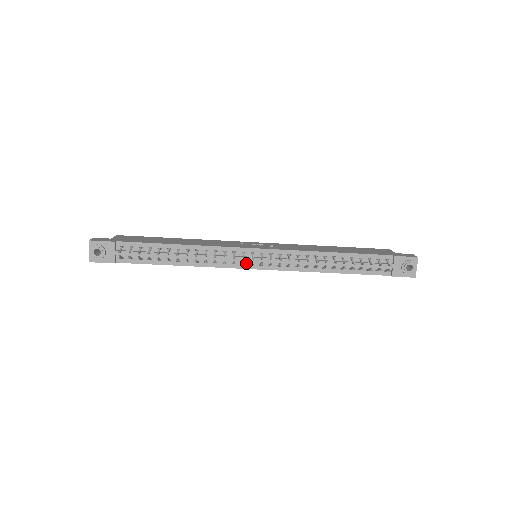
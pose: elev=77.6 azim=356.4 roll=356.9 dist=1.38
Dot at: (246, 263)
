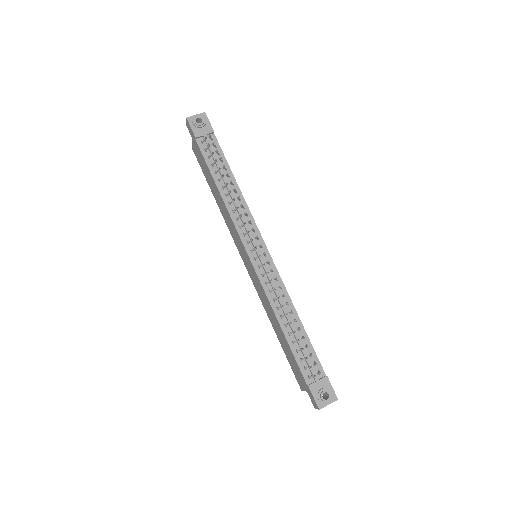
Dot at: (250, 245)
